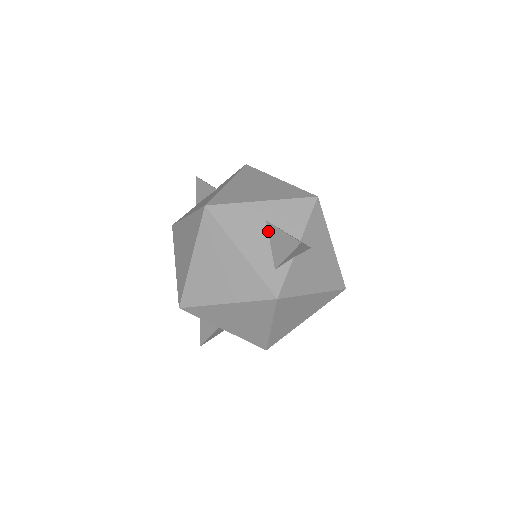
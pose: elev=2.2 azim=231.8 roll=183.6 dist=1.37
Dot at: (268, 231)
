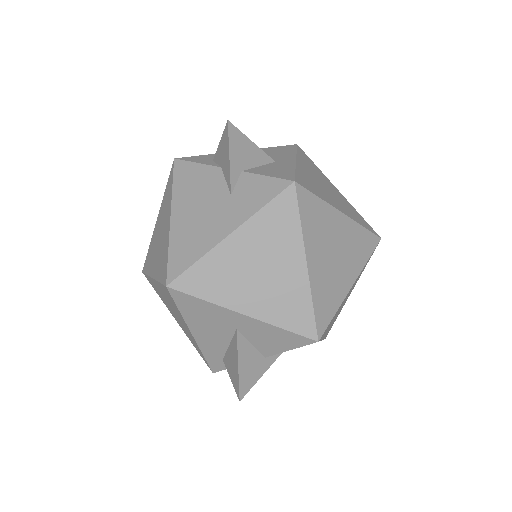
Dot at: (233, 337)
